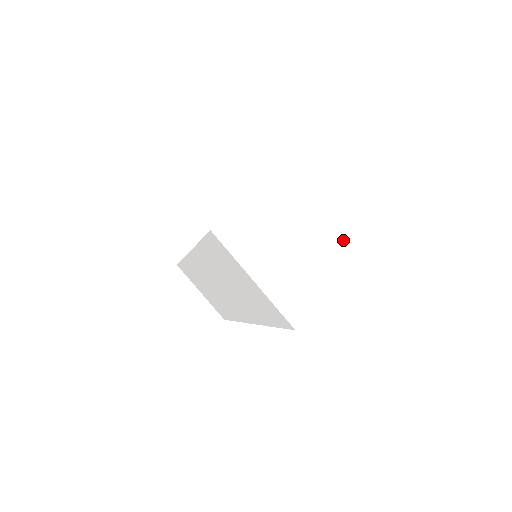
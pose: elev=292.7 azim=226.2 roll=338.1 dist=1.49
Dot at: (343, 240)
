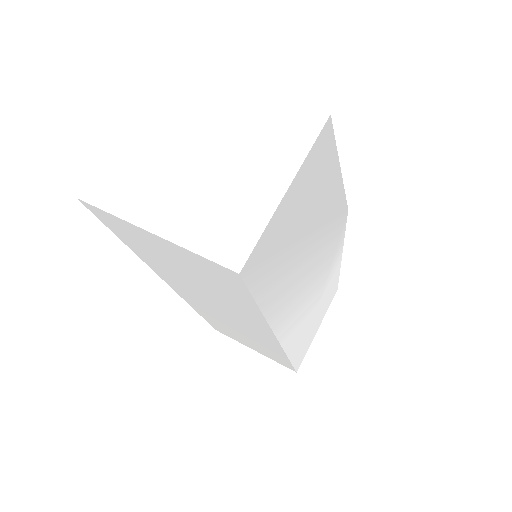
Dot at: (271, 125)
